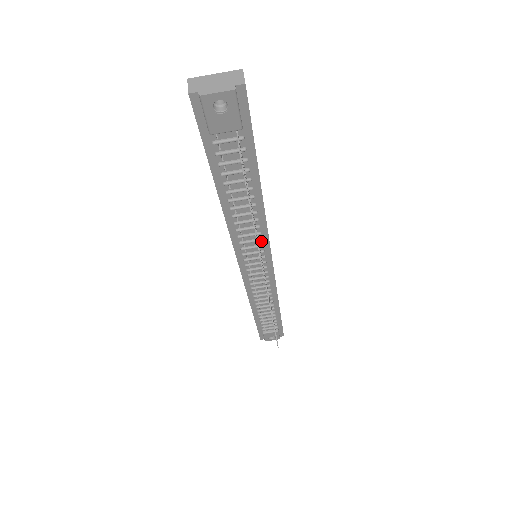
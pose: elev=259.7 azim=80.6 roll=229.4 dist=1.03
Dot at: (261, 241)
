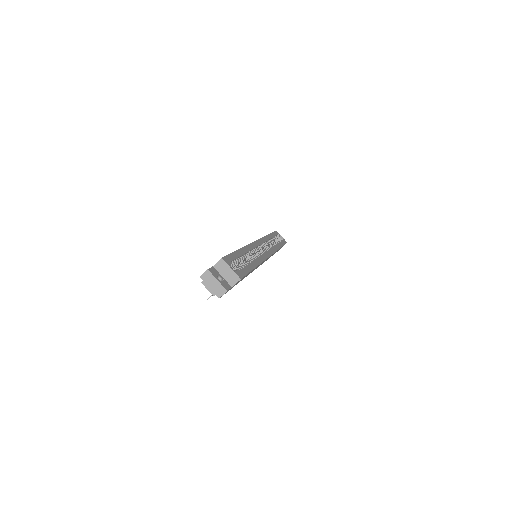
Dot at: occluded
